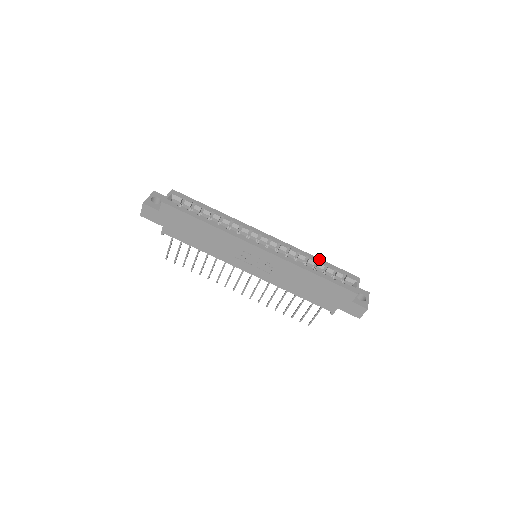
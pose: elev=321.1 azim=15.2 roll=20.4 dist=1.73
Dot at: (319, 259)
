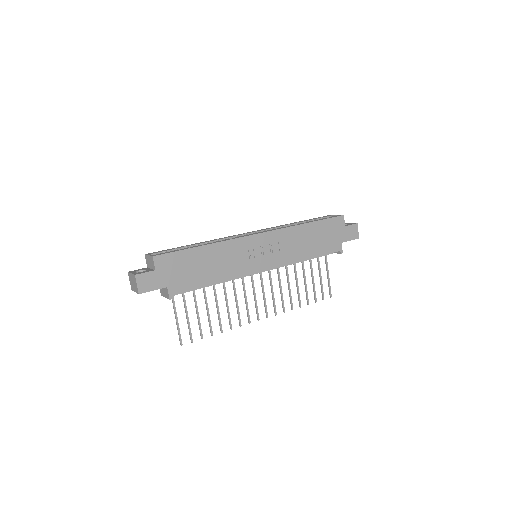
Dot at: (296, 222)
